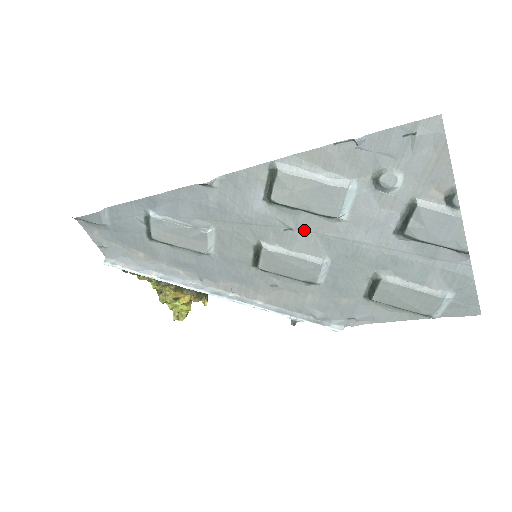
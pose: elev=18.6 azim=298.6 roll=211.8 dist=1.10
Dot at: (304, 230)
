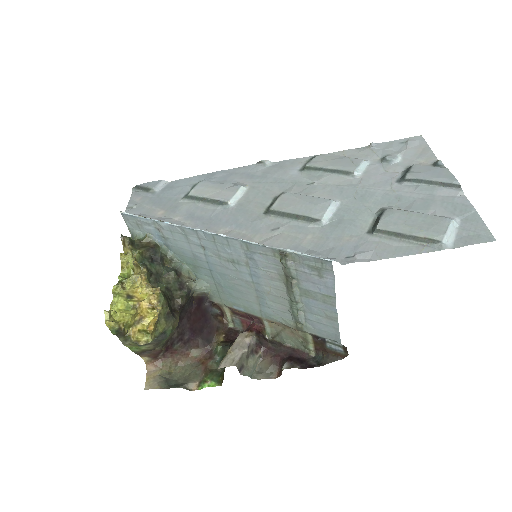
Dot at: (324, 184)
